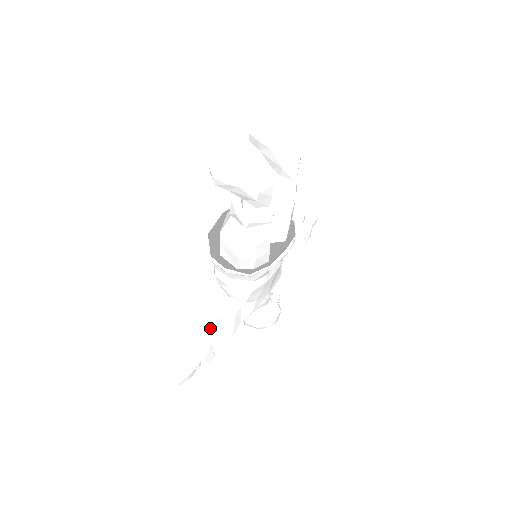
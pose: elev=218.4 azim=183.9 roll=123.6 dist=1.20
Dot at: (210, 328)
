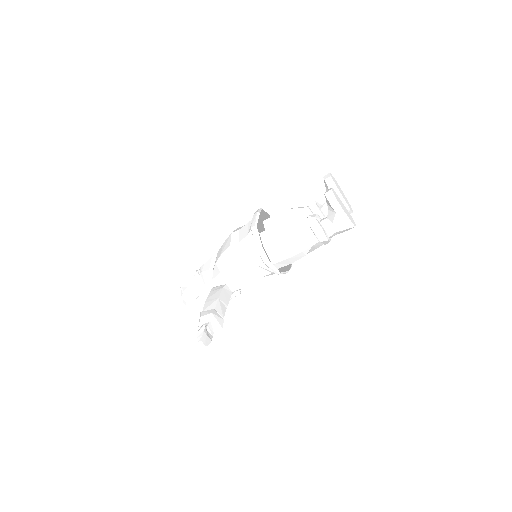
Dot at: (219, 303)
